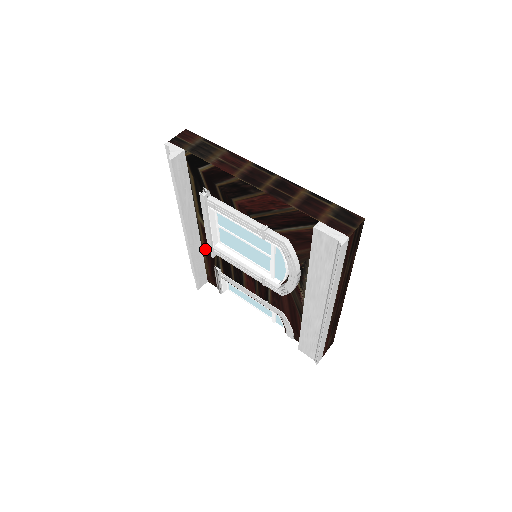
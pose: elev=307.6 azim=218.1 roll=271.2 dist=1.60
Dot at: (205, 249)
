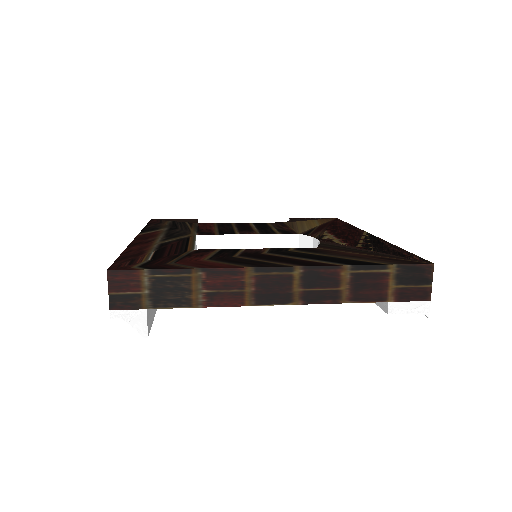
Dot at: occluded
